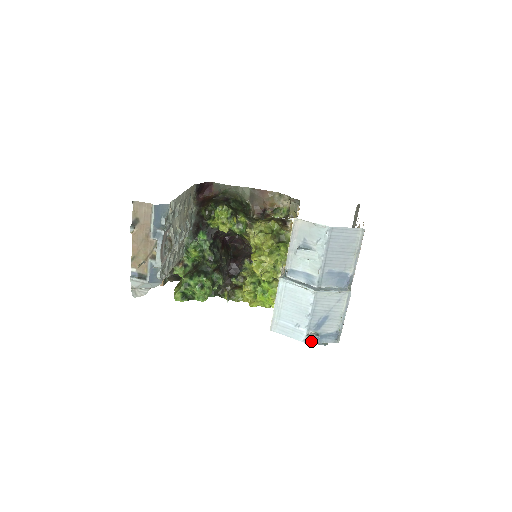
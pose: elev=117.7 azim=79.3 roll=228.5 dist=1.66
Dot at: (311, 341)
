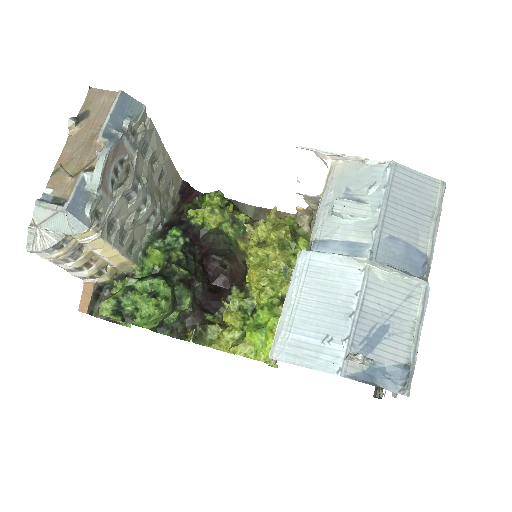
Dot at: (354, 375)
